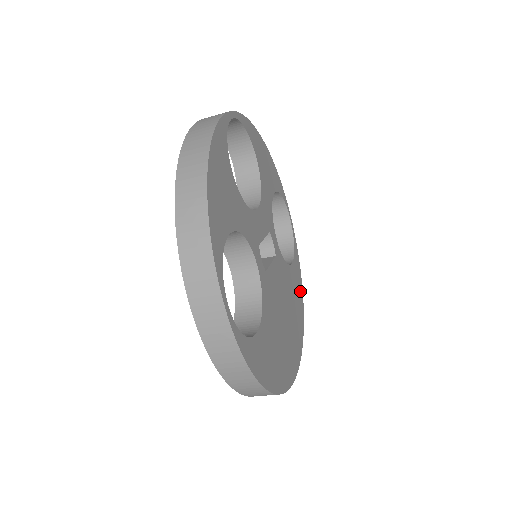
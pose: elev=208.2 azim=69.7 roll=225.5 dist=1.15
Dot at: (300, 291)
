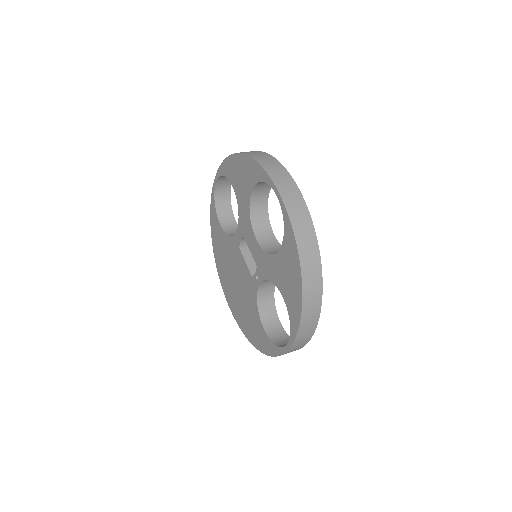
Dot at: occluded
